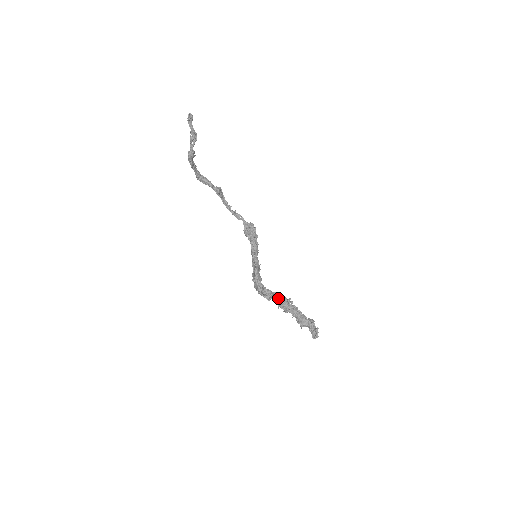
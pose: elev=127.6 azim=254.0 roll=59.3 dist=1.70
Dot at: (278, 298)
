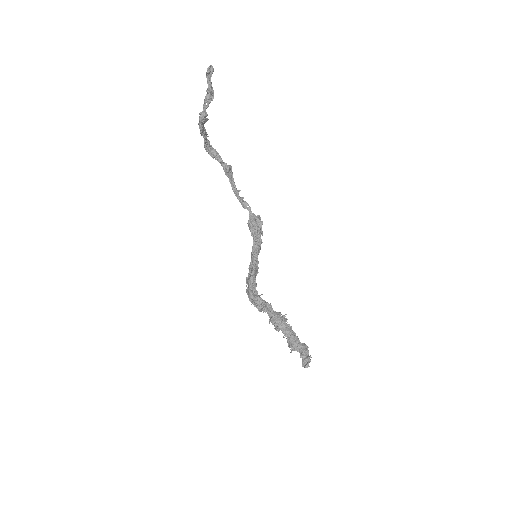
Dot at: (271, 311)
